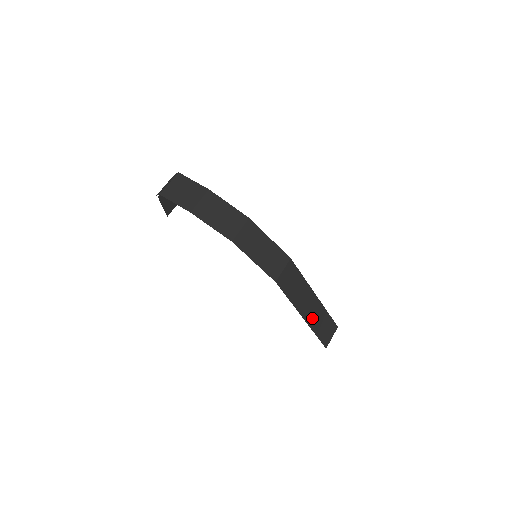
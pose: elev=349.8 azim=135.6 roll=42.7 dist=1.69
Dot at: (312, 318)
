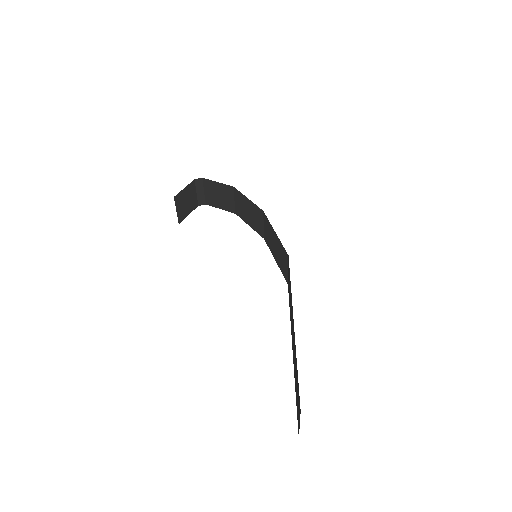
Dot at: occluded
